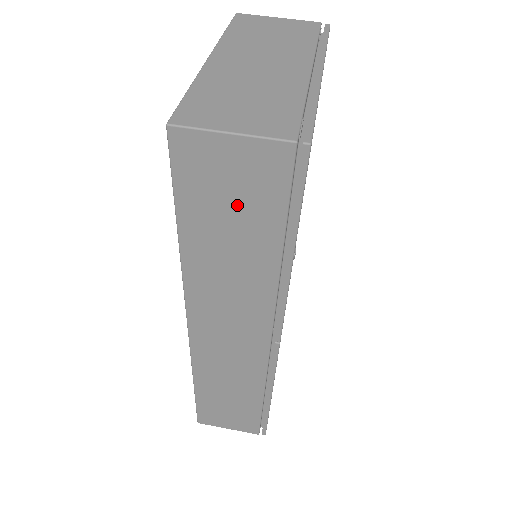
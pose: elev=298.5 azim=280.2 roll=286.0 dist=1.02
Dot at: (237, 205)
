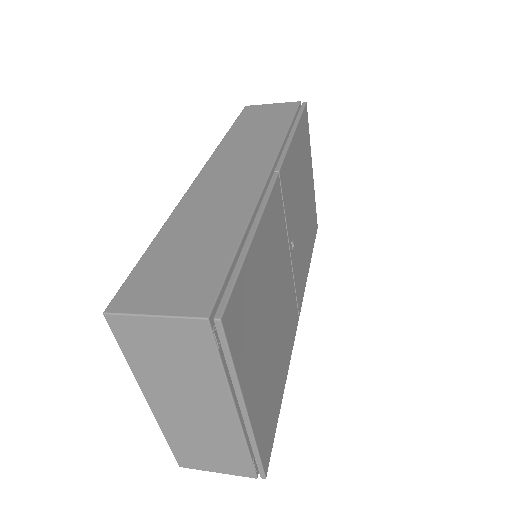
Dot at: (268, 117)
